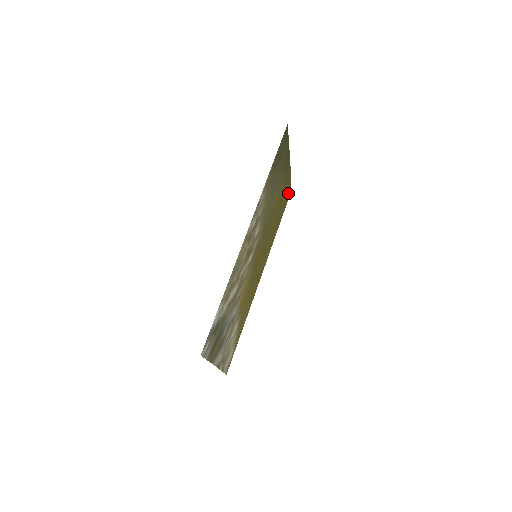
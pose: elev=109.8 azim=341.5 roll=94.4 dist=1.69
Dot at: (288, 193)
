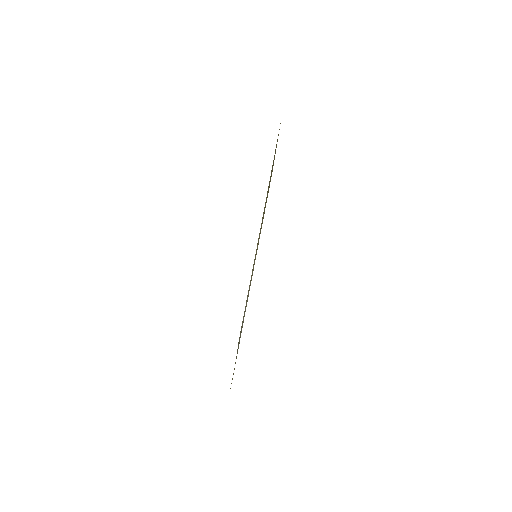
Dot at: occluded
